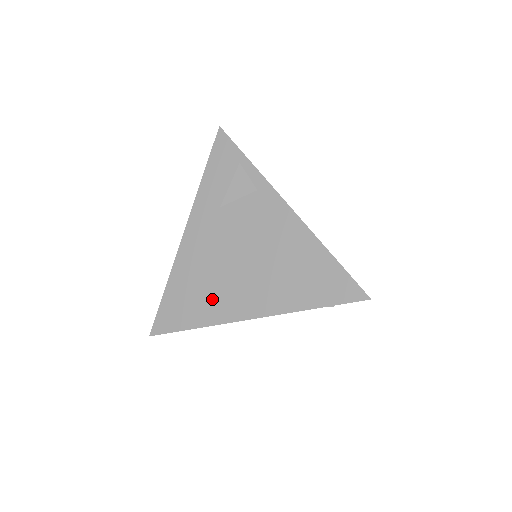
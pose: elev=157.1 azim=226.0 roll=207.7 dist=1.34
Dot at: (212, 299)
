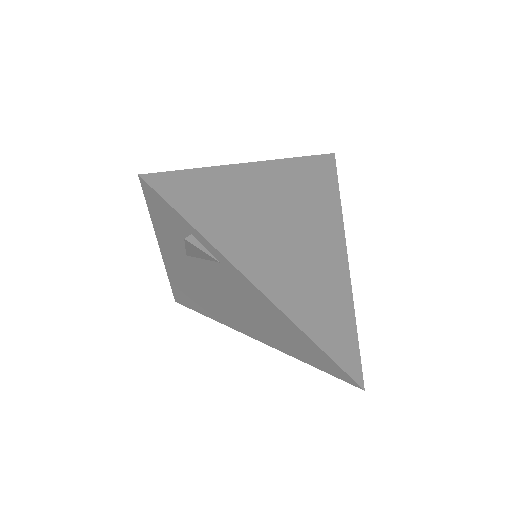
Dot at: (214, 311)
